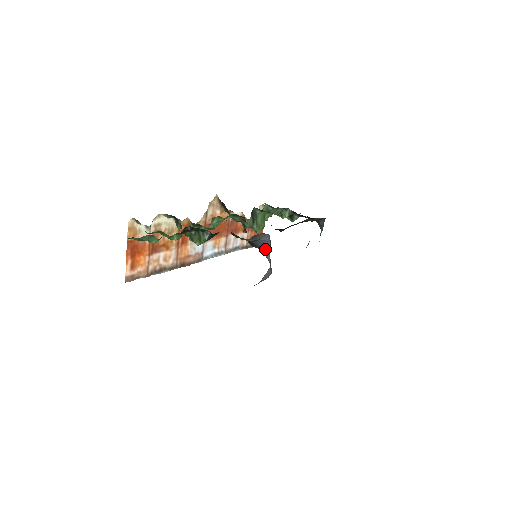
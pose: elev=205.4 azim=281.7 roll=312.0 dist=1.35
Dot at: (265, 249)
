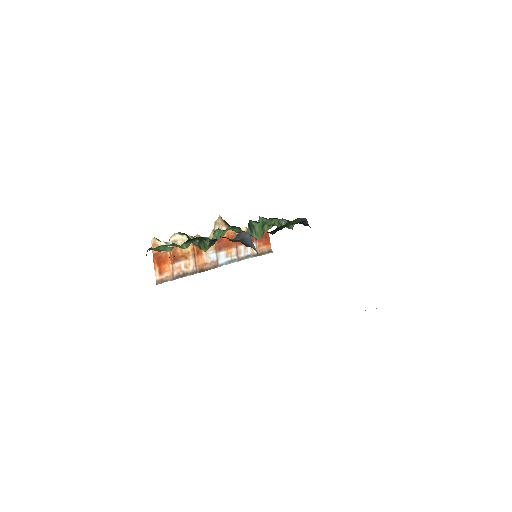
Dot at: (252, 245)
